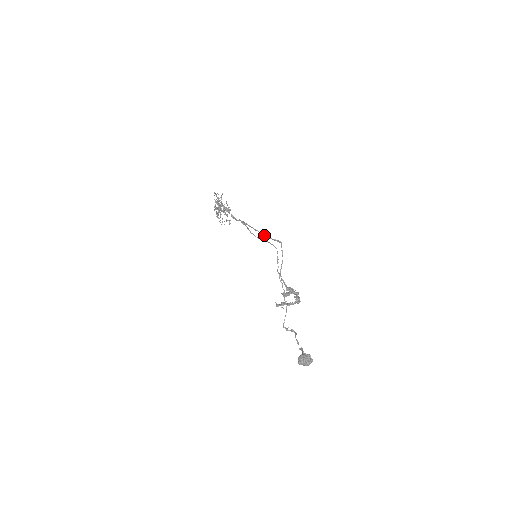
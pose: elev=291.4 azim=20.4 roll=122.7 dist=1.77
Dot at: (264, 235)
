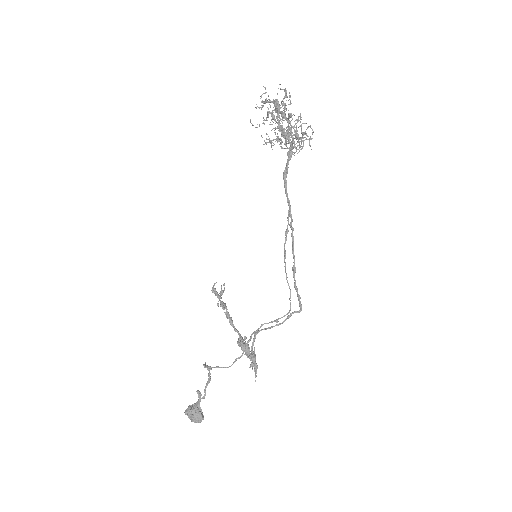
Dot at: occluded
